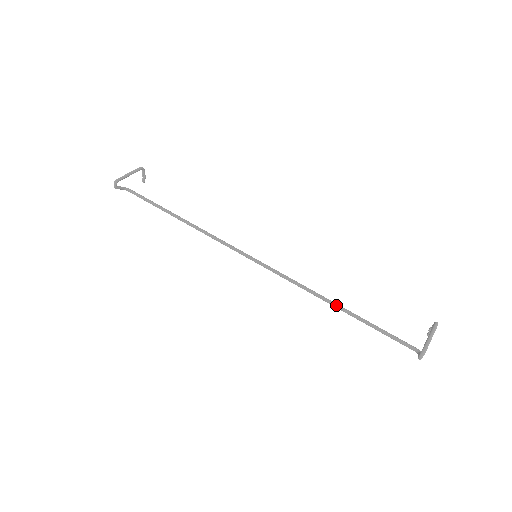
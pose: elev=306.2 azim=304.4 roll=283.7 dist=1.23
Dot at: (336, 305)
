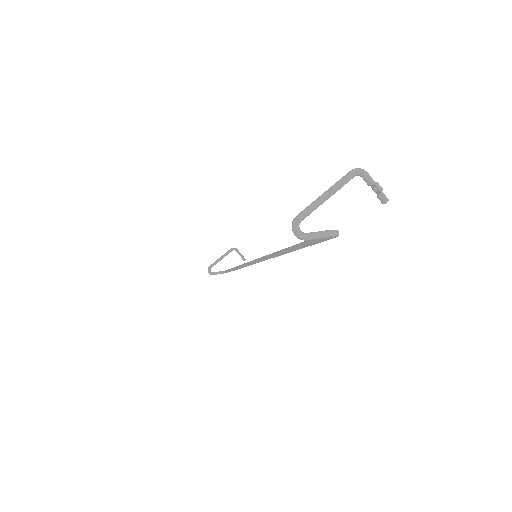
Dot at: (285, 249)
